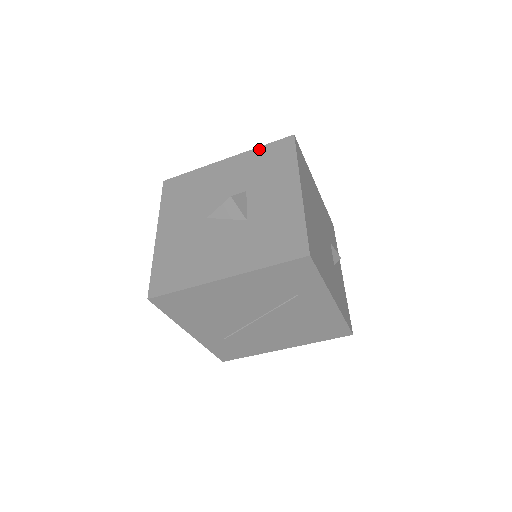
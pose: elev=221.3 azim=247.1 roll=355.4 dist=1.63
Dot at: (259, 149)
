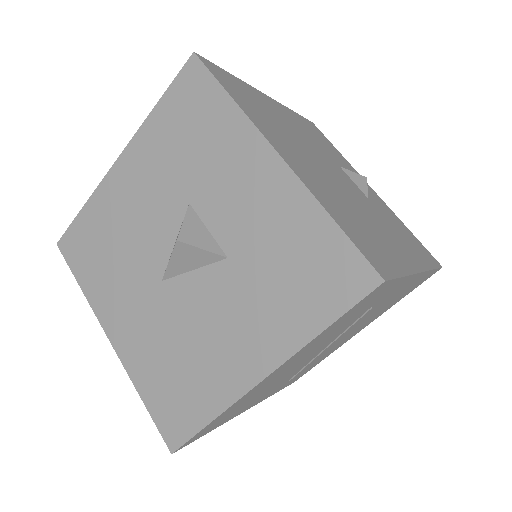
Dot at: (156, 113)
